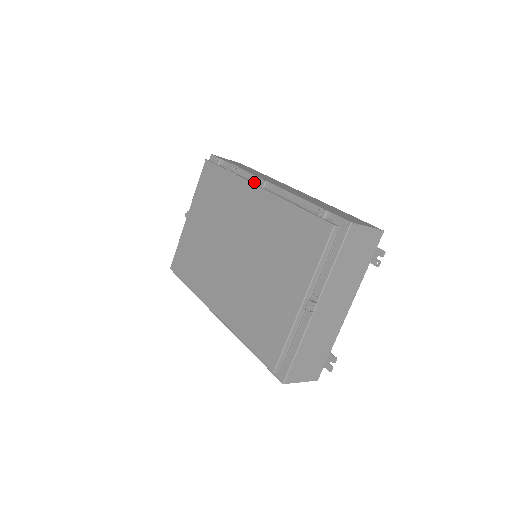
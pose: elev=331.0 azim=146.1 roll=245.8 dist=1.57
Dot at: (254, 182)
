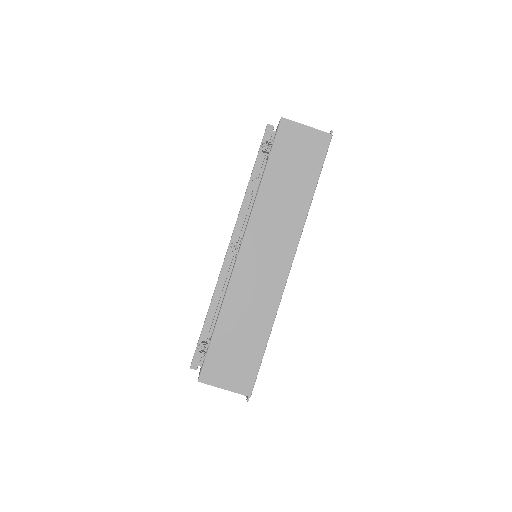
Dot at: (241, 229)
